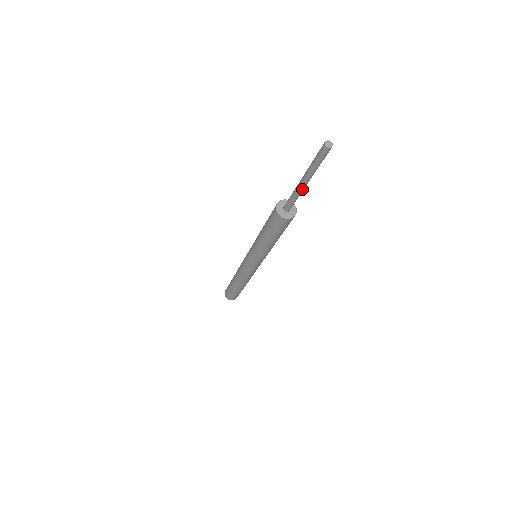
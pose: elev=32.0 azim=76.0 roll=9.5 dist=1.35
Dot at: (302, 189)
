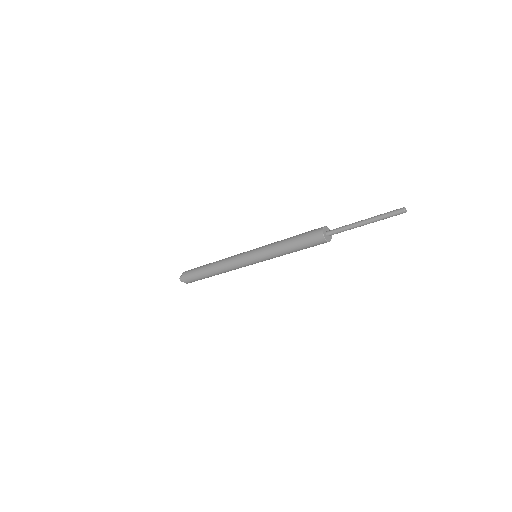
Dot at: (357, 226)
